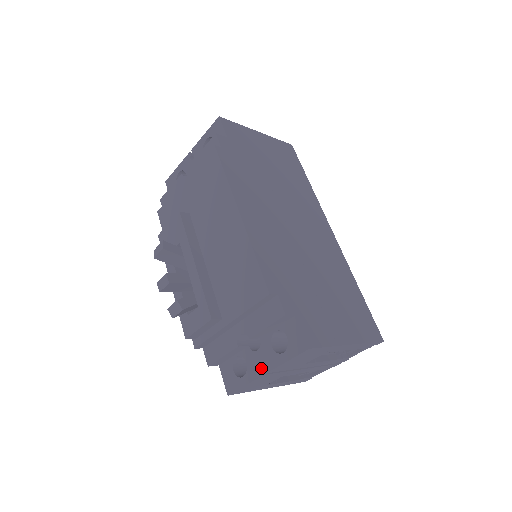
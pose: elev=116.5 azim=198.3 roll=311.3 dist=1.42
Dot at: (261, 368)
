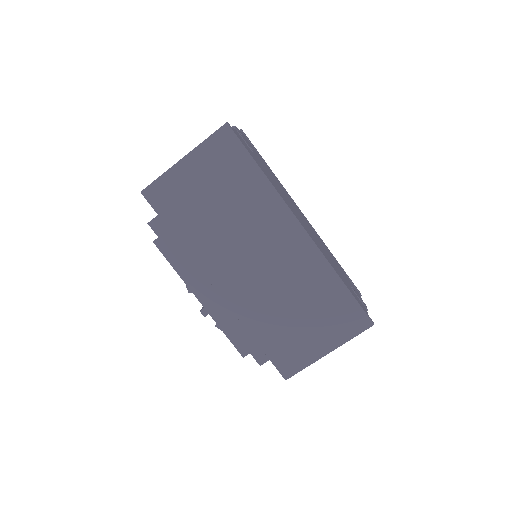
Dot at: occluded
